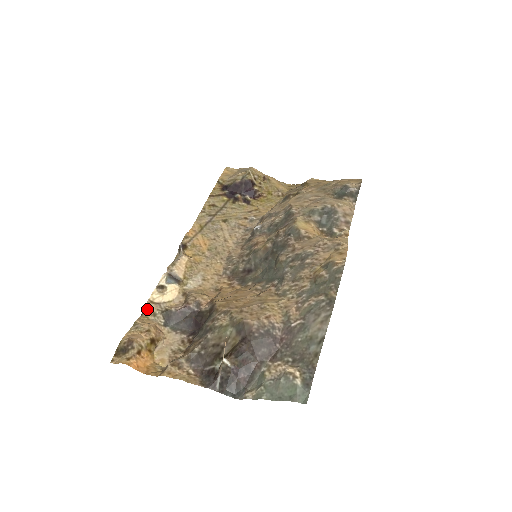
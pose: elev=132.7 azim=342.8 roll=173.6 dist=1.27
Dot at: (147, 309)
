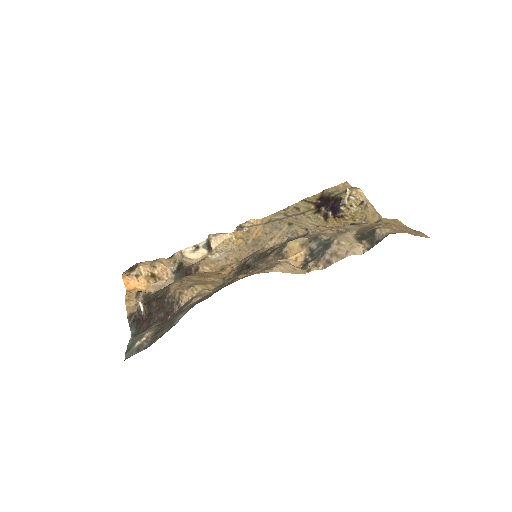
Dot at: (175, 256)
